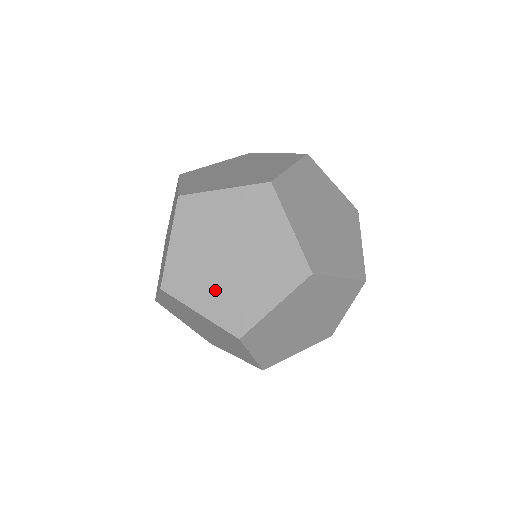
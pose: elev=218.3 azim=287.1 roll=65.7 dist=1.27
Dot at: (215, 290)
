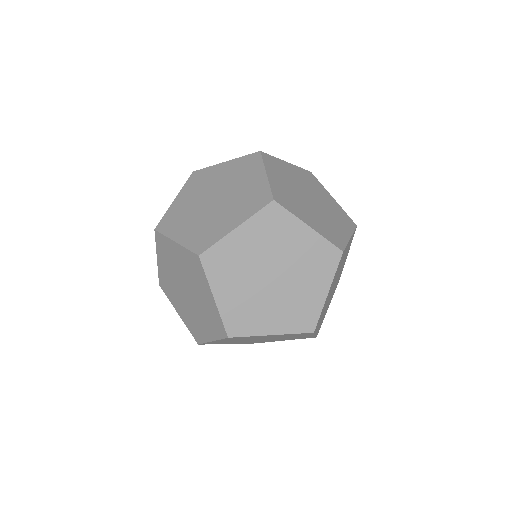
Dot at: (241, 291)
